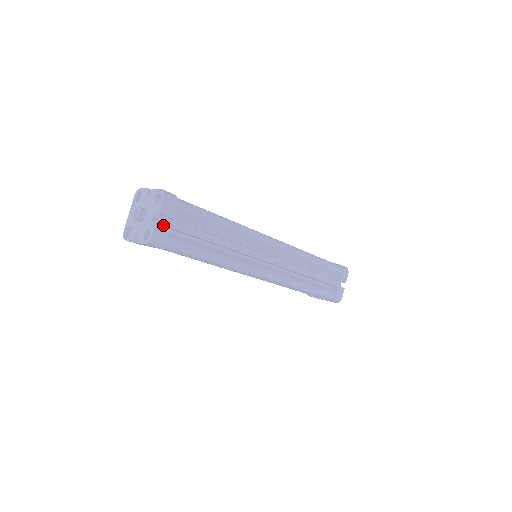
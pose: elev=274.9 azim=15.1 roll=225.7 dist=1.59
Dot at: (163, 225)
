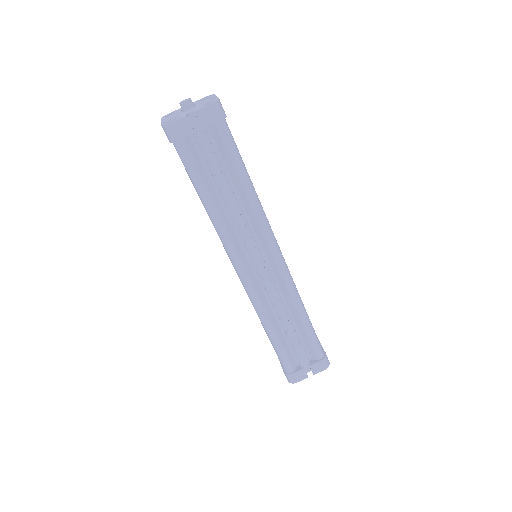
Dot at: occluded
